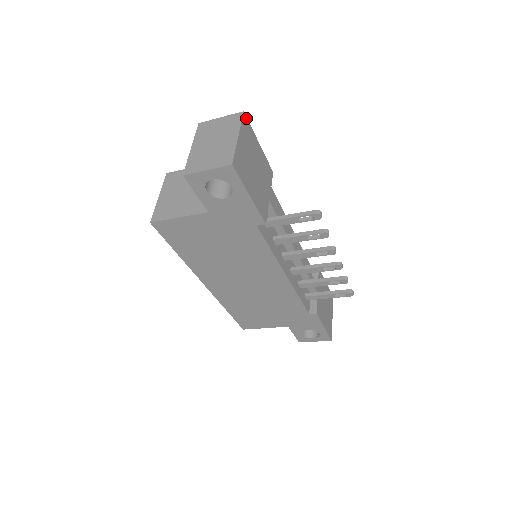
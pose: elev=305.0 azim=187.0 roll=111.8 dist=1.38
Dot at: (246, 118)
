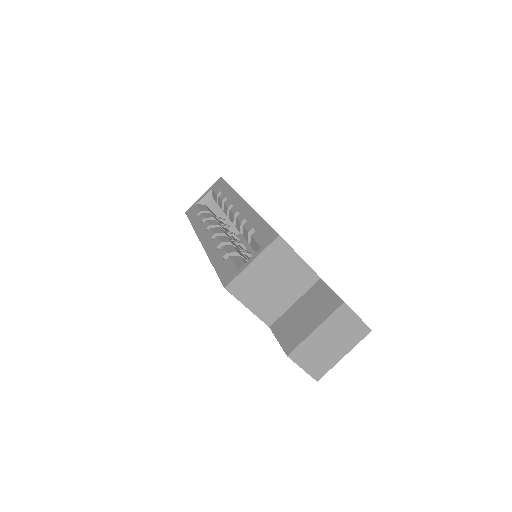
Dot at: occluded
